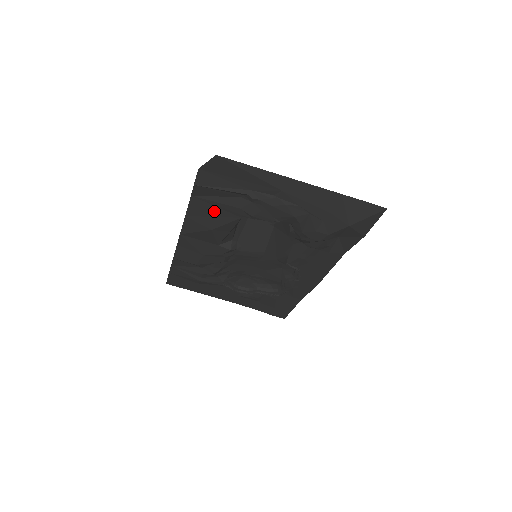
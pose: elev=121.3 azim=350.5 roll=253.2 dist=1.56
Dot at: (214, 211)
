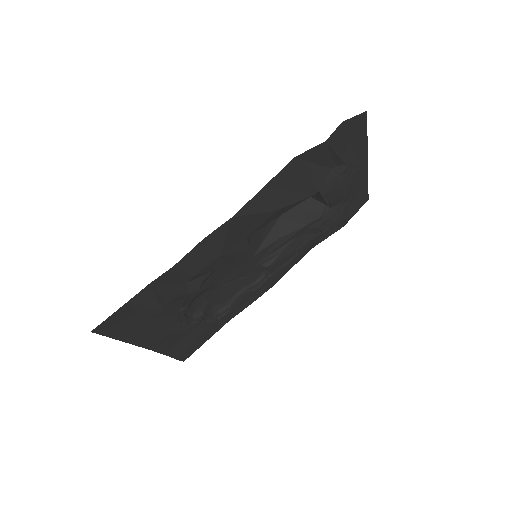
Dot at: (298, 183)
